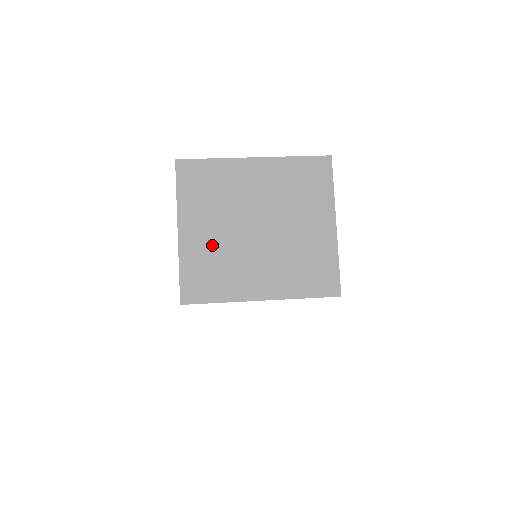
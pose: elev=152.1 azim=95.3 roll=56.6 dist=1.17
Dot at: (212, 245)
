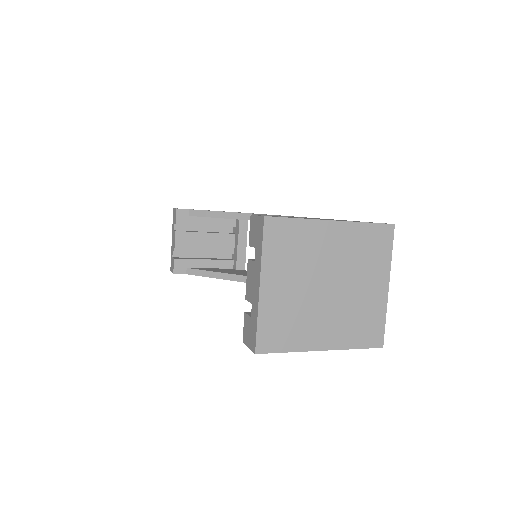
Dot at: (288, 300)
